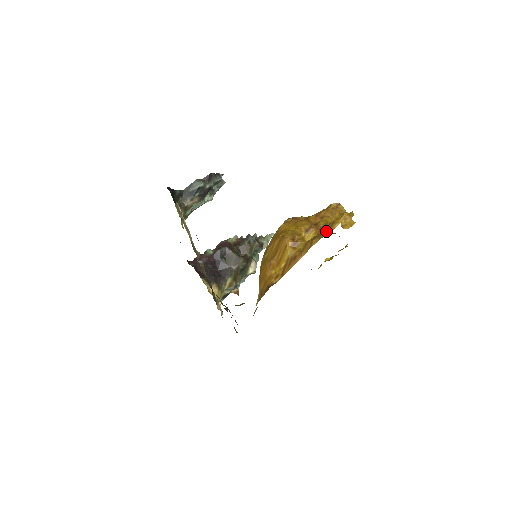
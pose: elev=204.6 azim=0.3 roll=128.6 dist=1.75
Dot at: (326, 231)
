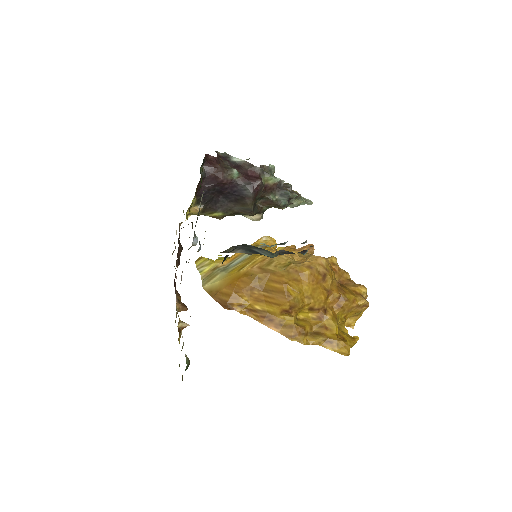
Dot at: (317, 341)
